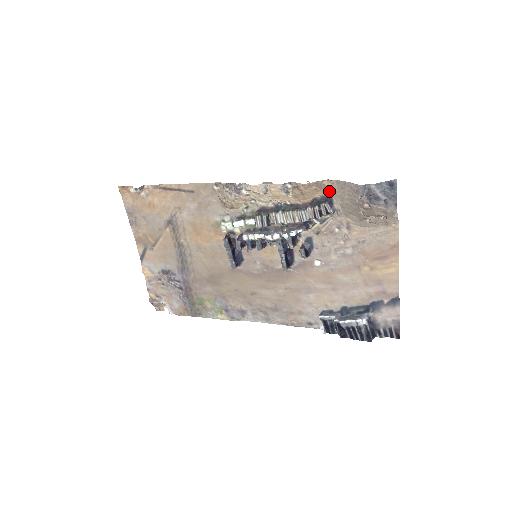
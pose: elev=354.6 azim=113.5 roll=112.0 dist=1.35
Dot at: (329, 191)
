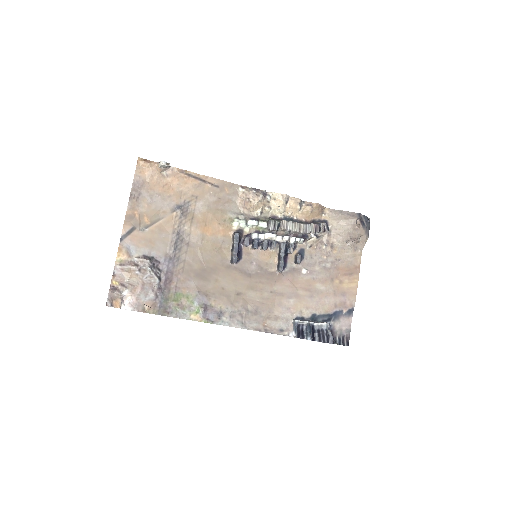
Dot at: (326, 217)
